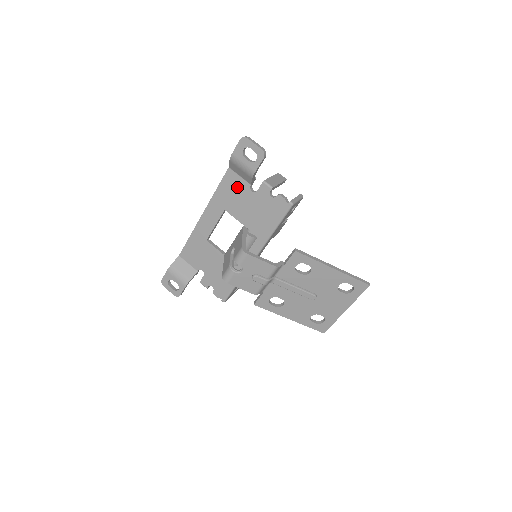
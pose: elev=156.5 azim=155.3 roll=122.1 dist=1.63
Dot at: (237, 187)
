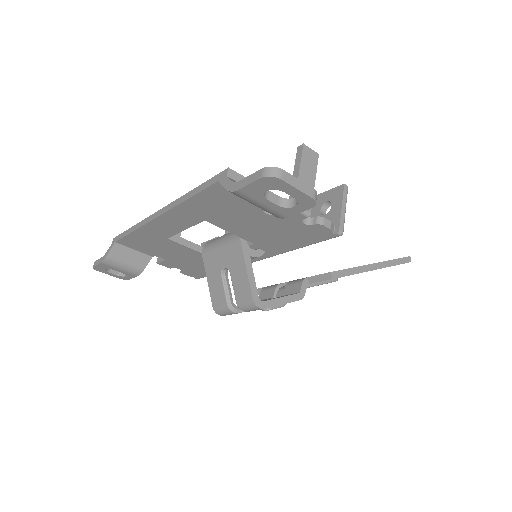
Dot at: (234, 204)
